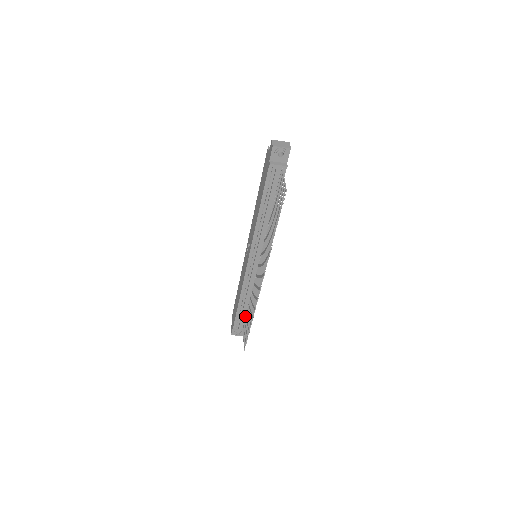
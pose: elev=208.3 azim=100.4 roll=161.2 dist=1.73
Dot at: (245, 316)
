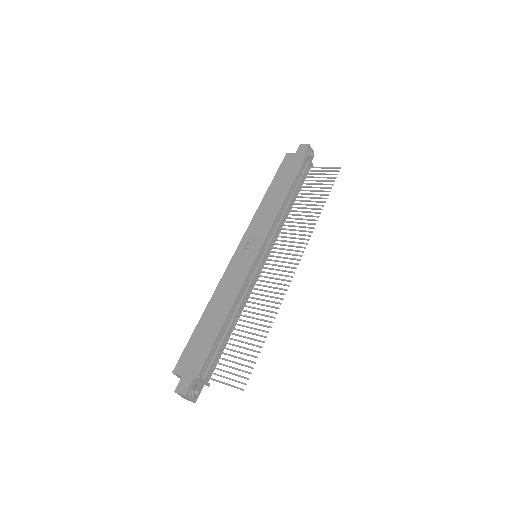
Dot at: (219, 352)
